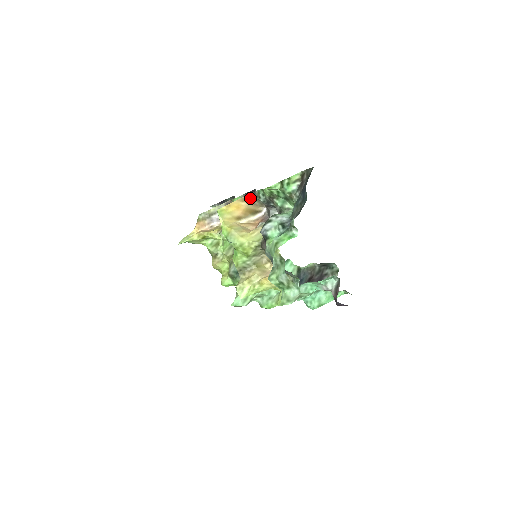
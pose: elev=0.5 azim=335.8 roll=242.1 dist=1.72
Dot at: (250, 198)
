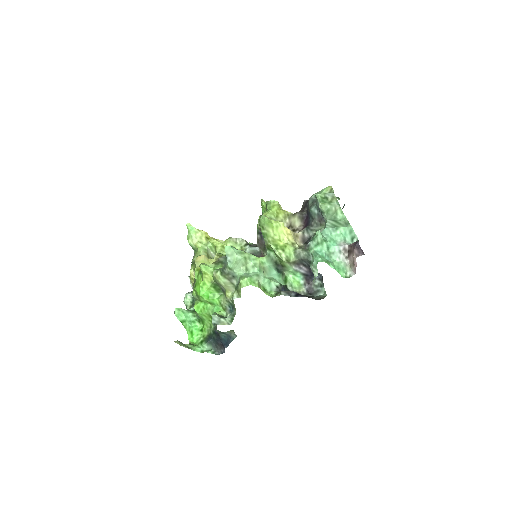
Dot at: occluded
